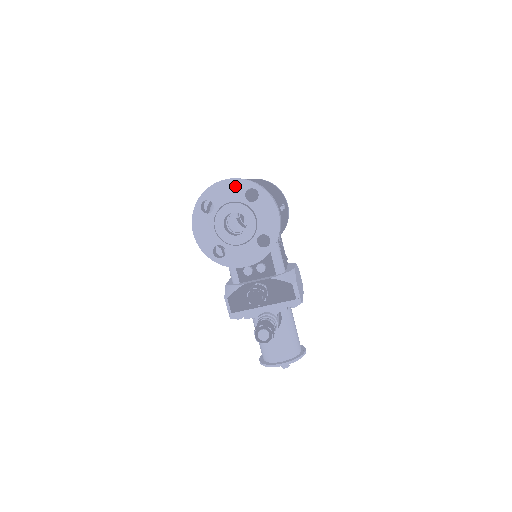
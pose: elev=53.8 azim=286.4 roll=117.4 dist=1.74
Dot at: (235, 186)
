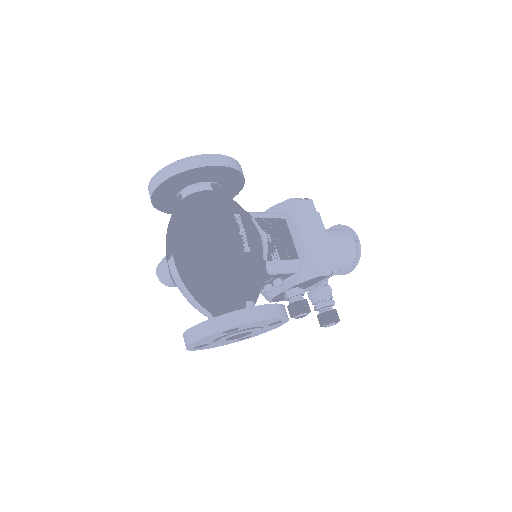
Dot at: (208, 338)
